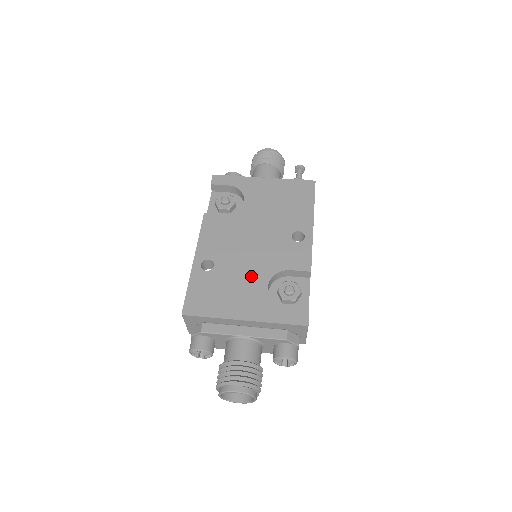
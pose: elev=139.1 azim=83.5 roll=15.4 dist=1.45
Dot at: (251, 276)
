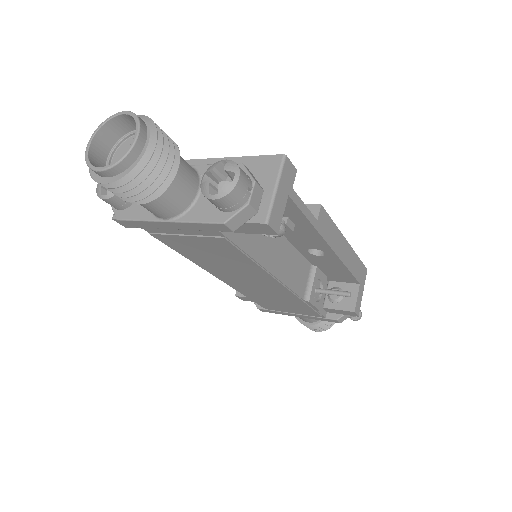
Dot at: occluded
